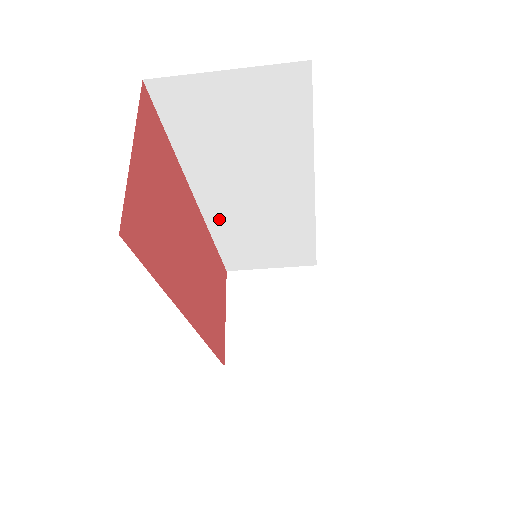
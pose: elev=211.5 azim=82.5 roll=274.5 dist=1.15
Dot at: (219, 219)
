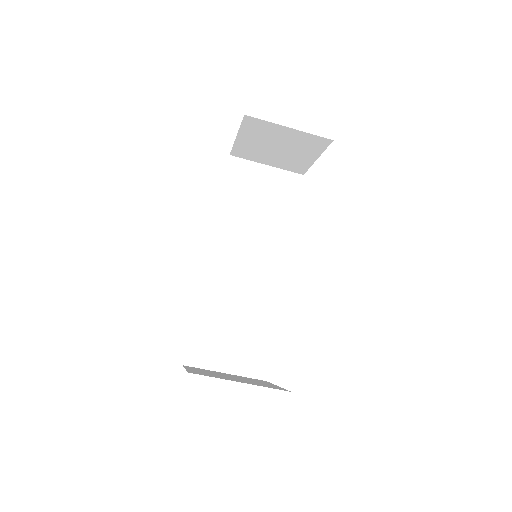
Dot at: (214, 277)
